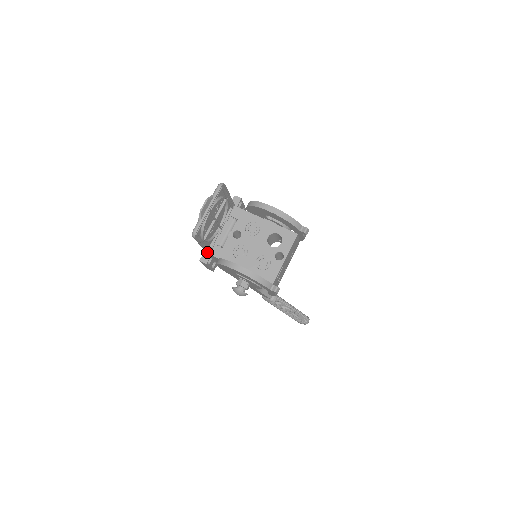
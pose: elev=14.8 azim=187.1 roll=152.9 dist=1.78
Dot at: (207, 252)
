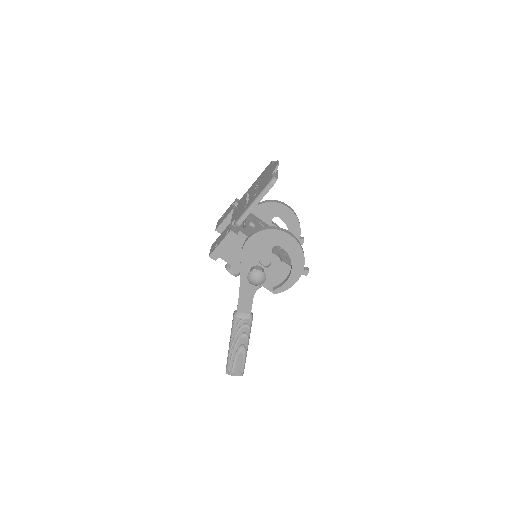
Dot at: (241, 223)
